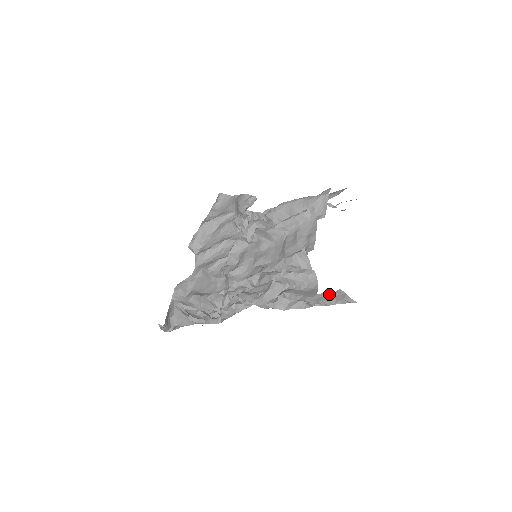
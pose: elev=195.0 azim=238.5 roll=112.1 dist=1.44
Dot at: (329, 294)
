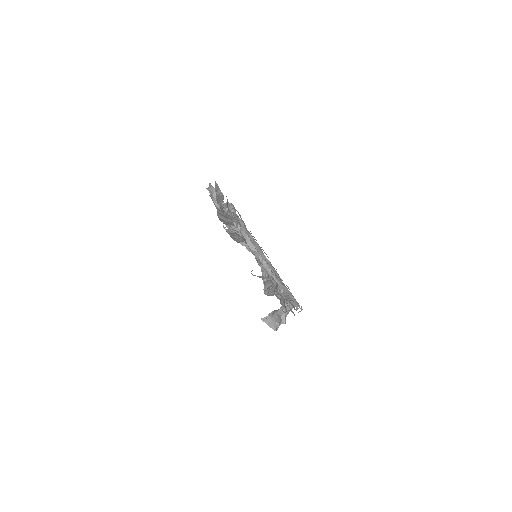
Dot at: (291, 303)
